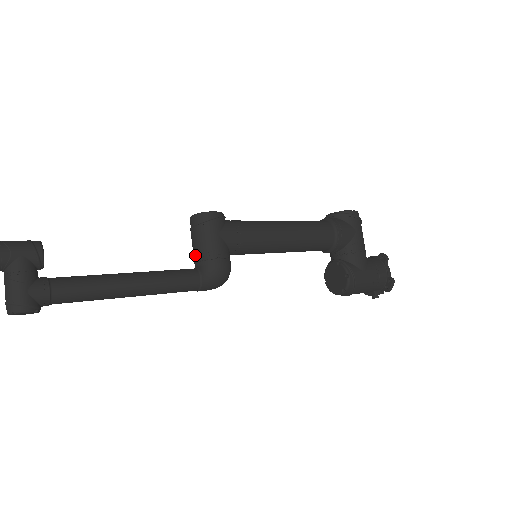
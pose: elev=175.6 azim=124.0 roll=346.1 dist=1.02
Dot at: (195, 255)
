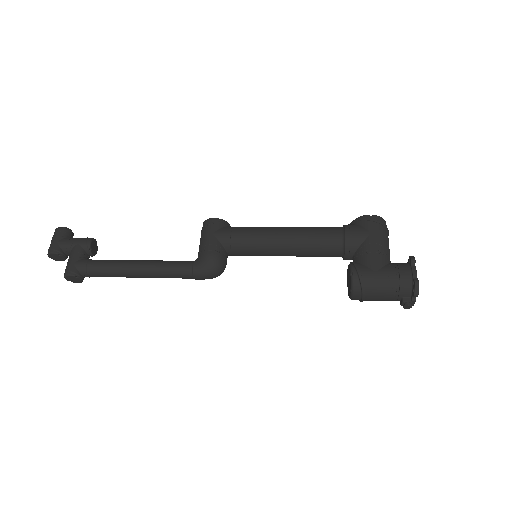
Dot at: occluded
